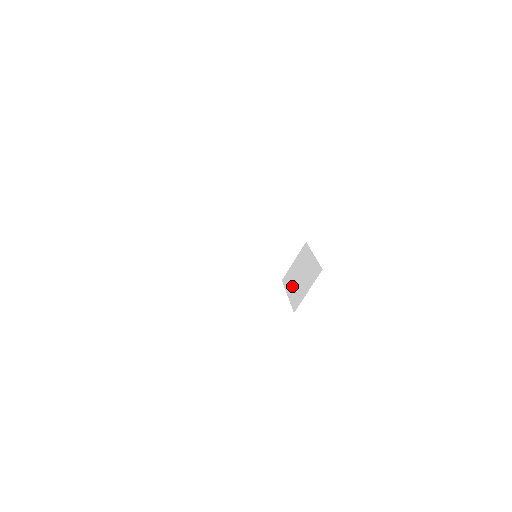
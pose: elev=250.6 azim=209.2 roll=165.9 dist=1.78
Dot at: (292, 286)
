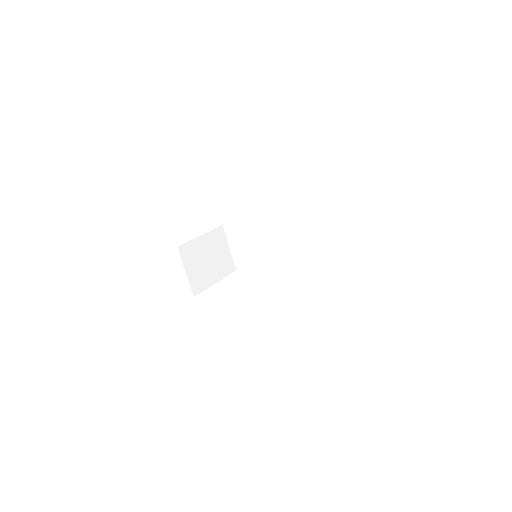
Dot at: occluded
